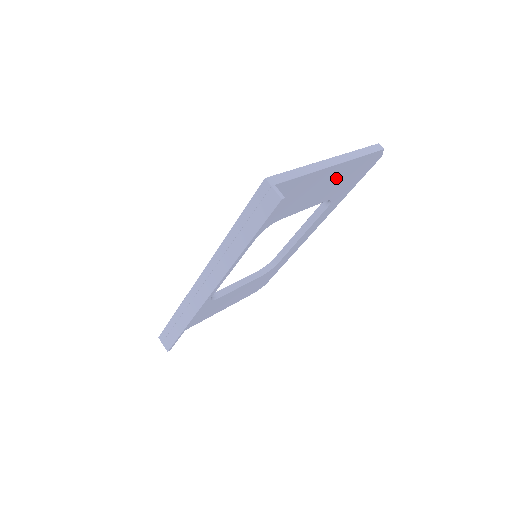
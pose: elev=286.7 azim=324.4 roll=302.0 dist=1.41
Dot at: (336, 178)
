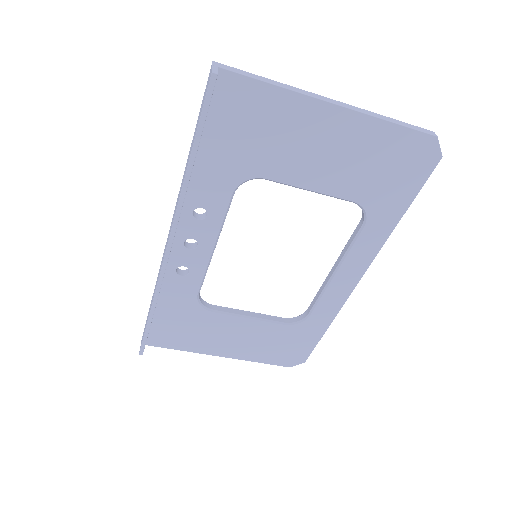
Dot at: (351, 147)
